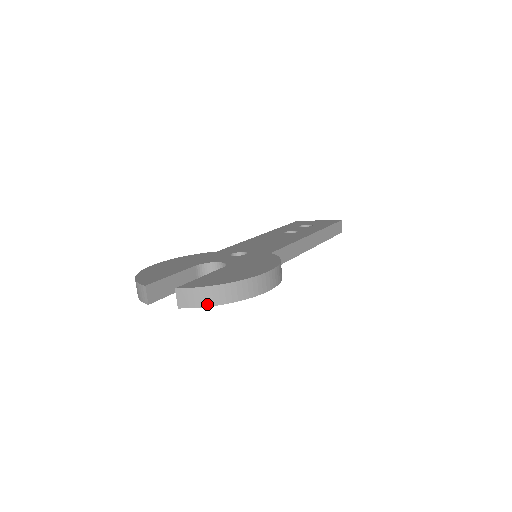
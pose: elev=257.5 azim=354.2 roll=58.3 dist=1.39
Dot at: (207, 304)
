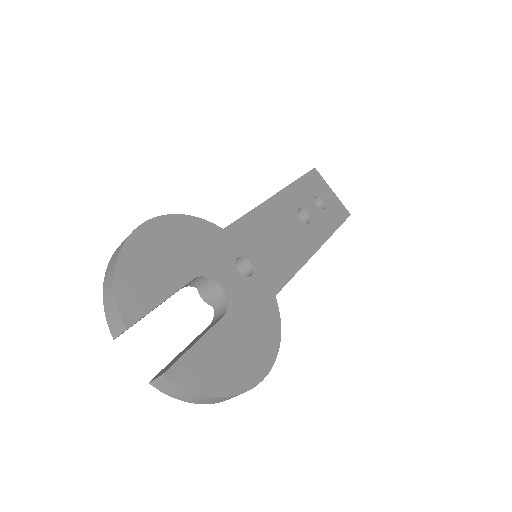
Dot at: (183, 400)
